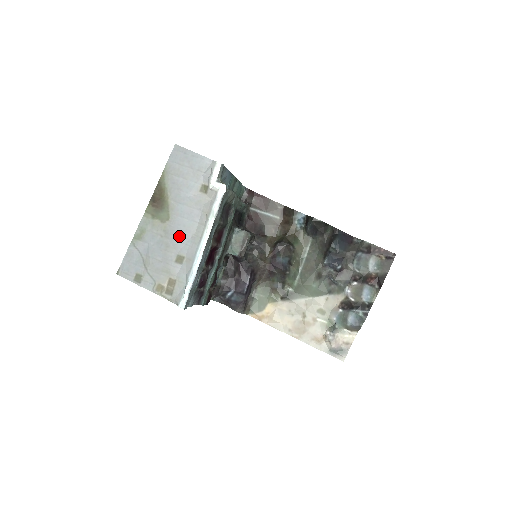
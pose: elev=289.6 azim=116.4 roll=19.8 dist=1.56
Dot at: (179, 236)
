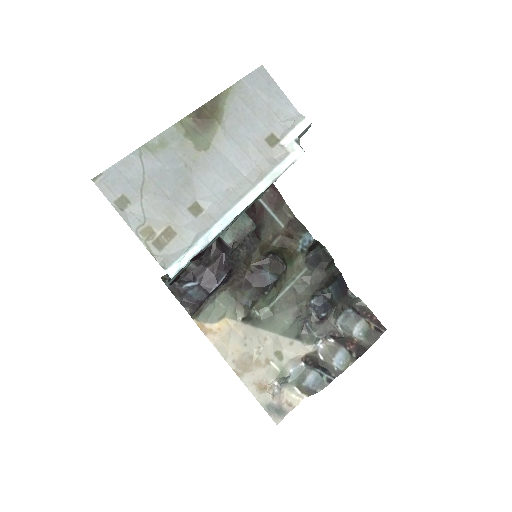
Dot at: (210, 179)
